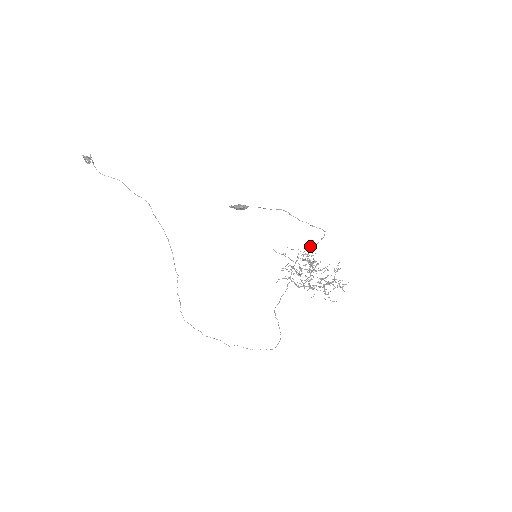
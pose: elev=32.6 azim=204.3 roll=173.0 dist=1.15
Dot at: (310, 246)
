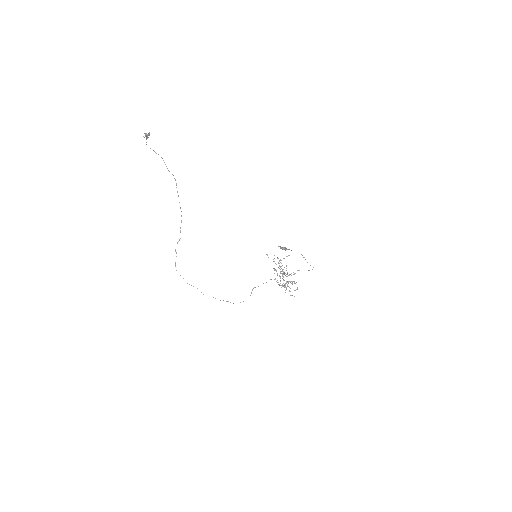
Dot at: occluded
